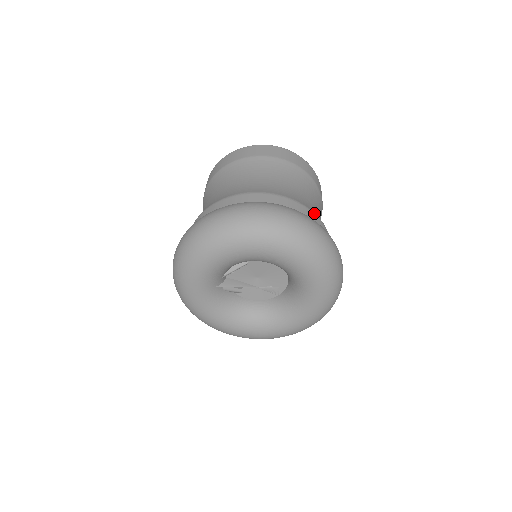
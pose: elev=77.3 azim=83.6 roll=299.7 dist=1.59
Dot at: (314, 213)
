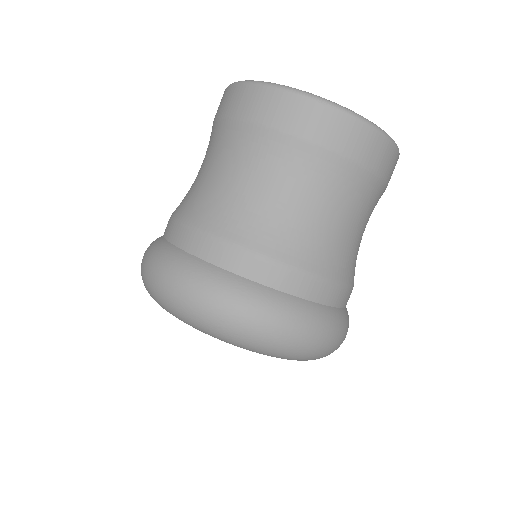
Dot at: (340, 284)
